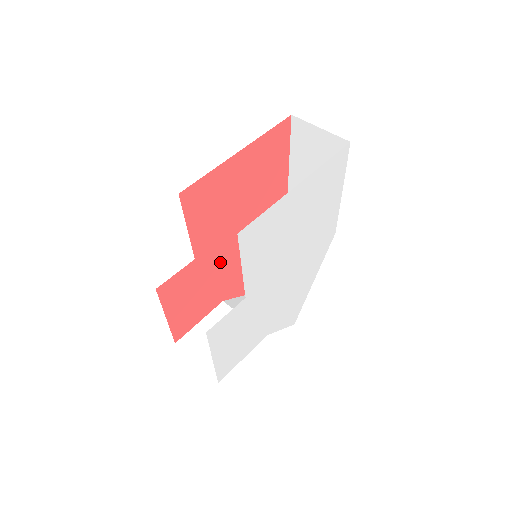
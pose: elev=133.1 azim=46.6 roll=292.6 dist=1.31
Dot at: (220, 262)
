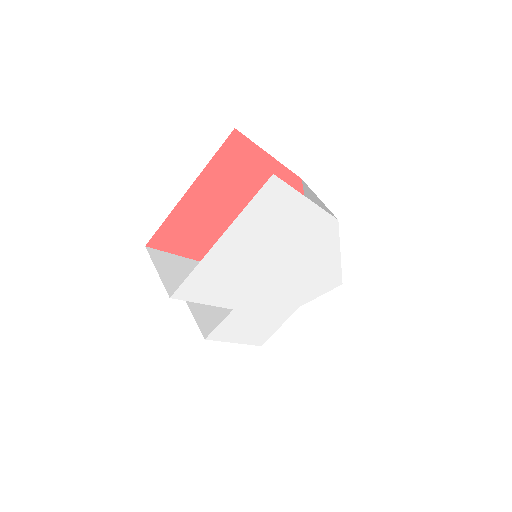
Dot at: occluded
